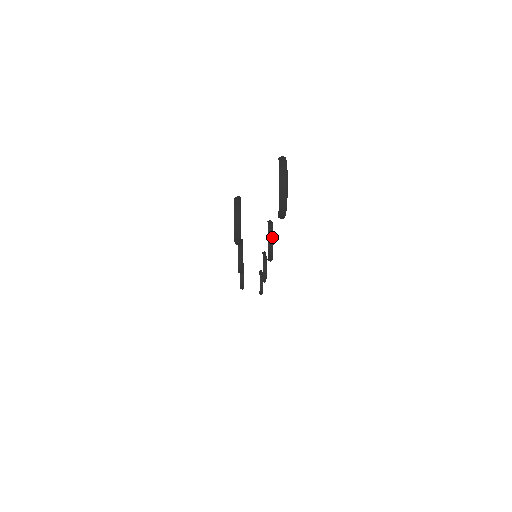
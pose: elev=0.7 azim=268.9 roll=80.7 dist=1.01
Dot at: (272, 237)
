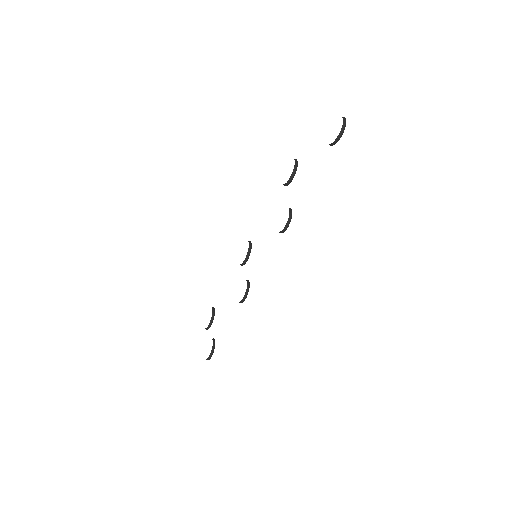
Dot at: occluded
